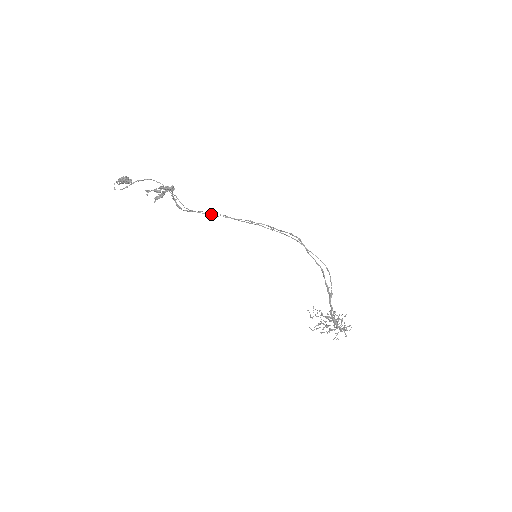
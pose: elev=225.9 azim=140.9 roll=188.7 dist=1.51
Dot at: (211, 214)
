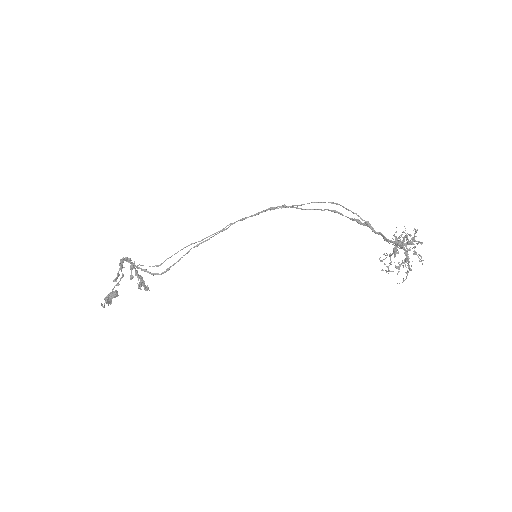
Dot at: (183, 255)
